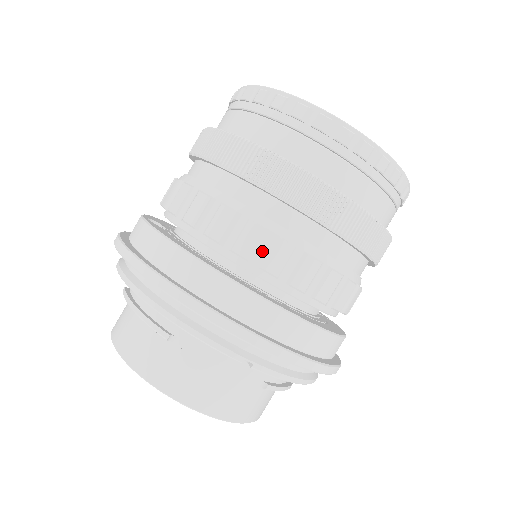
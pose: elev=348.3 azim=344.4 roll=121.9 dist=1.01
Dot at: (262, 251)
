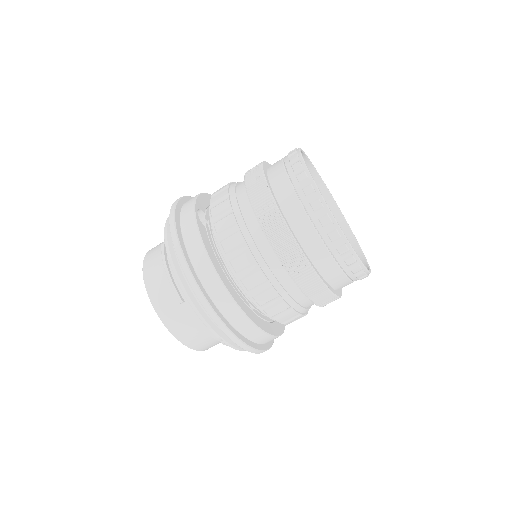
Dot at: (259, 289)
